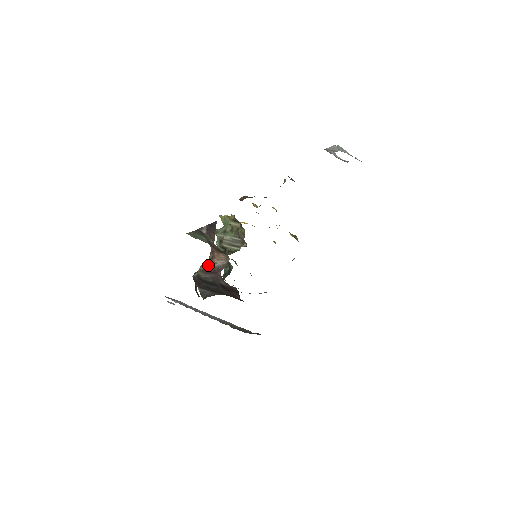
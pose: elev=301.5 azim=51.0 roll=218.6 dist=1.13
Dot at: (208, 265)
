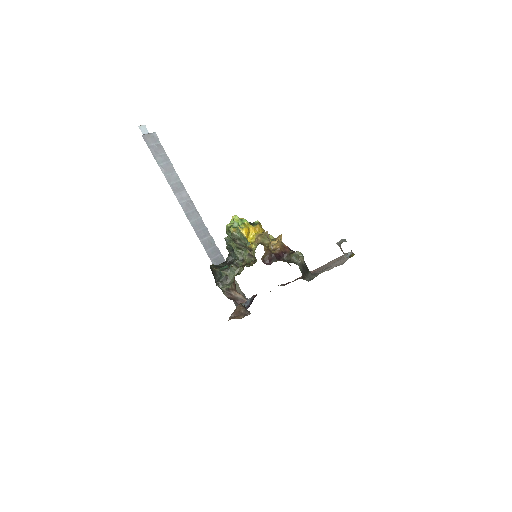
Dot at: (231, 293)
